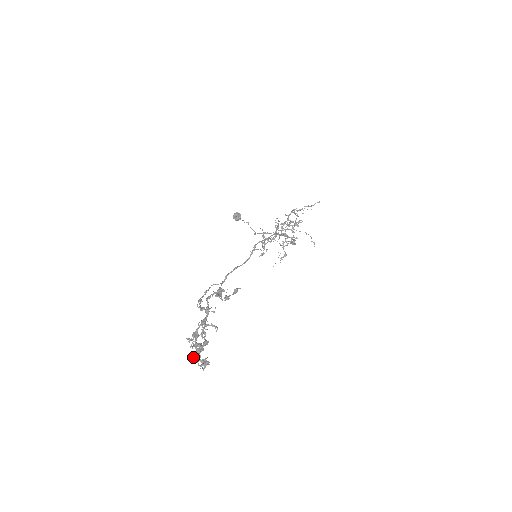
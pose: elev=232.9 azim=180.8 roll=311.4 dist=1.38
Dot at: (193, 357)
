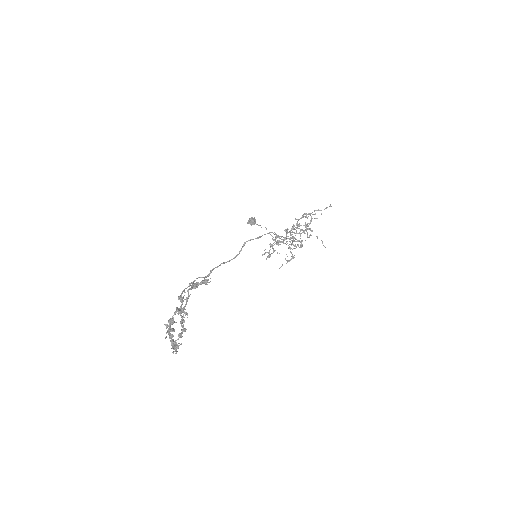
Dot at: occluded
